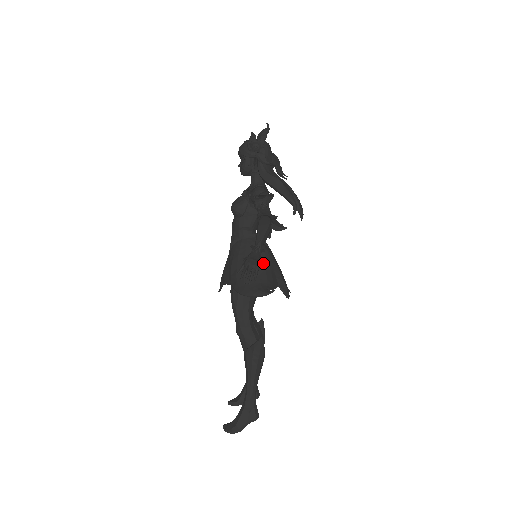
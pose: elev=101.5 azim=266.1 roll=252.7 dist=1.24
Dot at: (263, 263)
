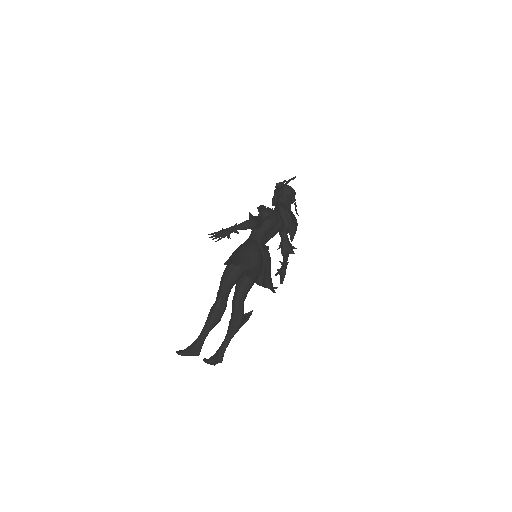
Dot at: (247, 252)
